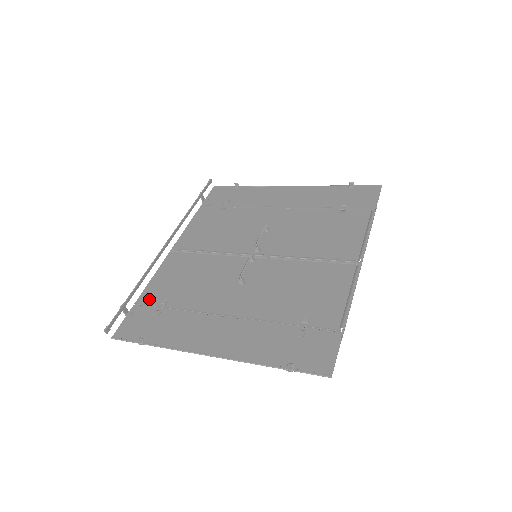
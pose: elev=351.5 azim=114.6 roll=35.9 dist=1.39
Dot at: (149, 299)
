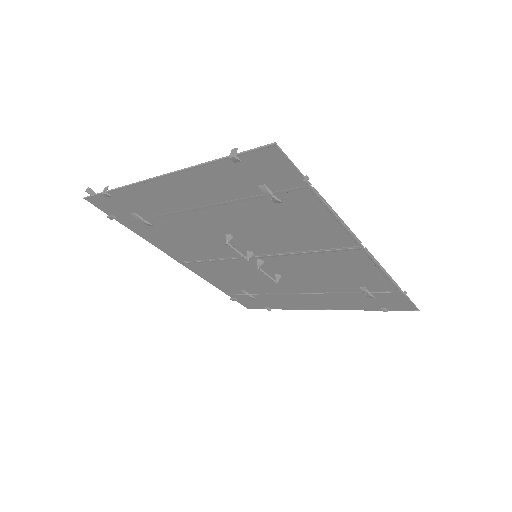
Dot at: (137, 225)
